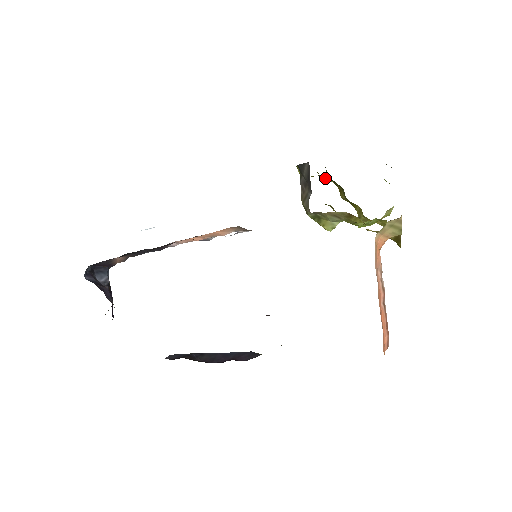
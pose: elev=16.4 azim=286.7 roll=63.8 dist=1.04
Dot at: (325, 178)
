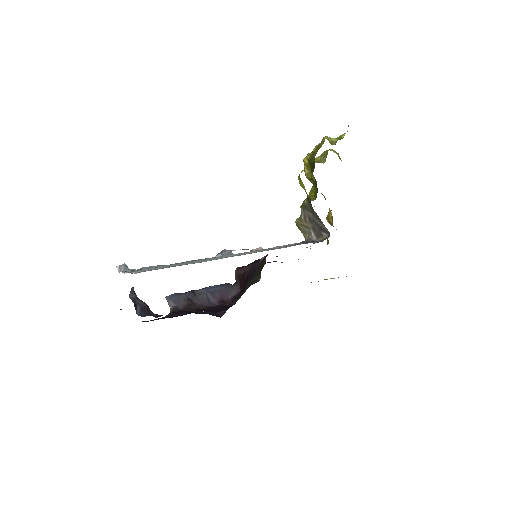
Dot at: occluded
